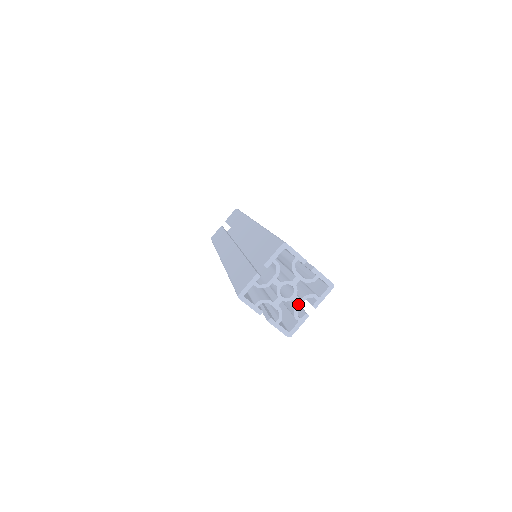
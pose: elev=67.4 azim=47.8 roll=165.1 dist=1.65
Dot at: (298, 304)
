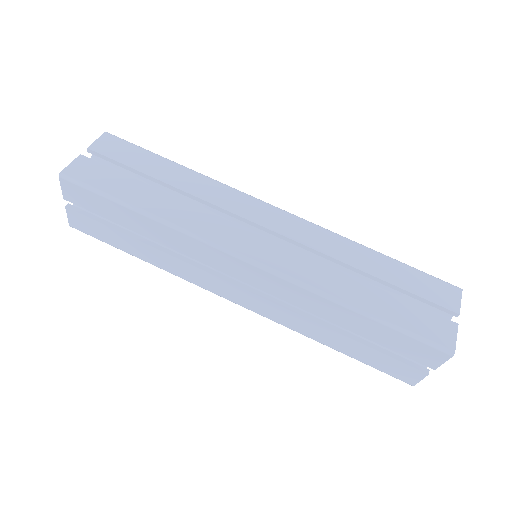
Dot at: occluded
